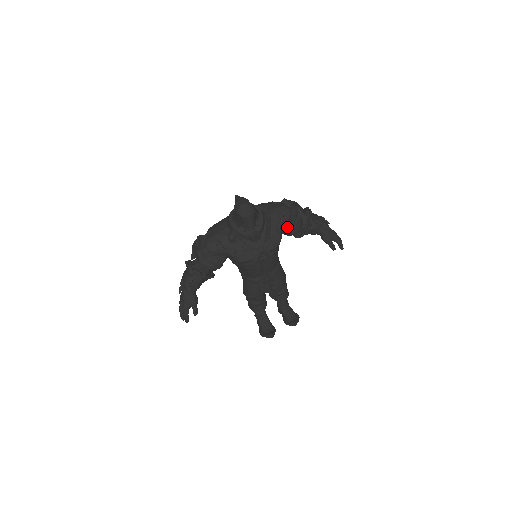
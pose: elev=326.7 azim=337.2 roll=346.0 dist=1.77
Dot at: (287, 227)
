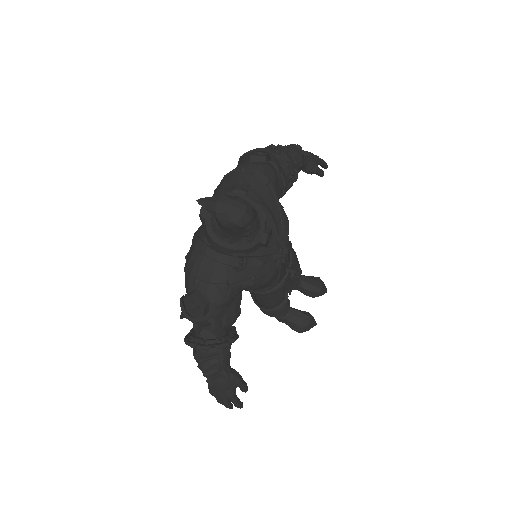
Dot at: (278, 191)
